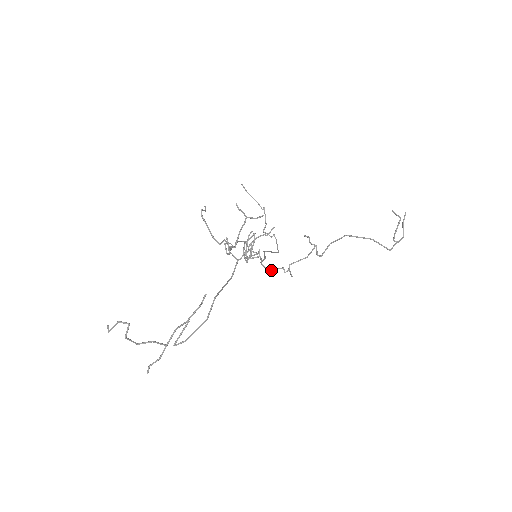
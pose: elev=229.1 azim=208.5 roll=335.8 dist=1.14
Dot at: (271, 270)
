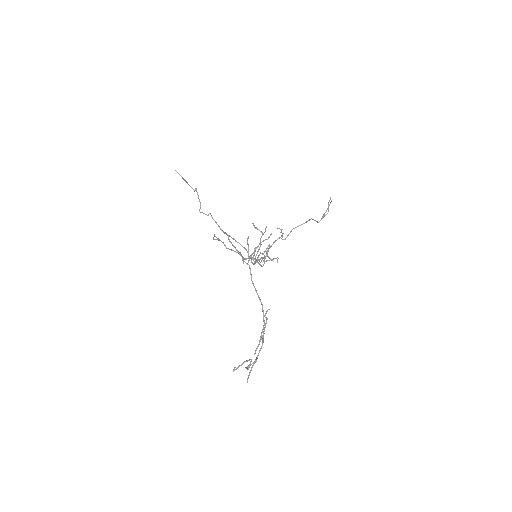
Dot at: occluded
